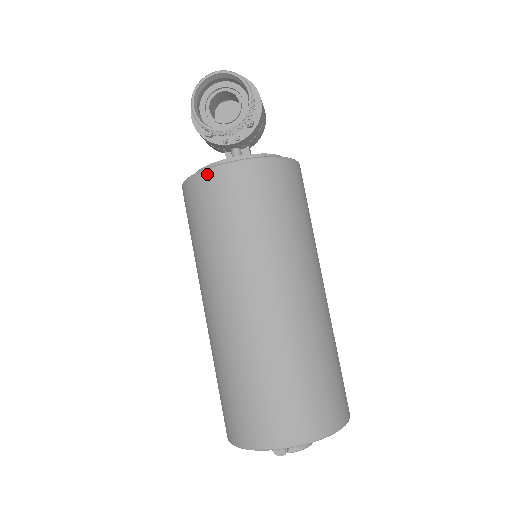
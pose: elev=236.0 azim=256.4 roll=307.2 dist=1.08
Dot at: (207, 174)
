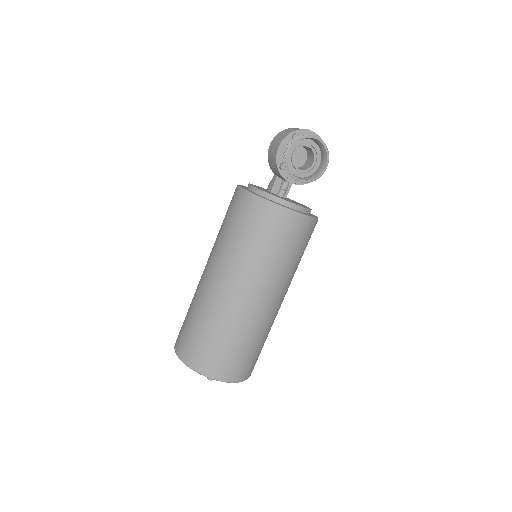
Dot at: (277, 209)
